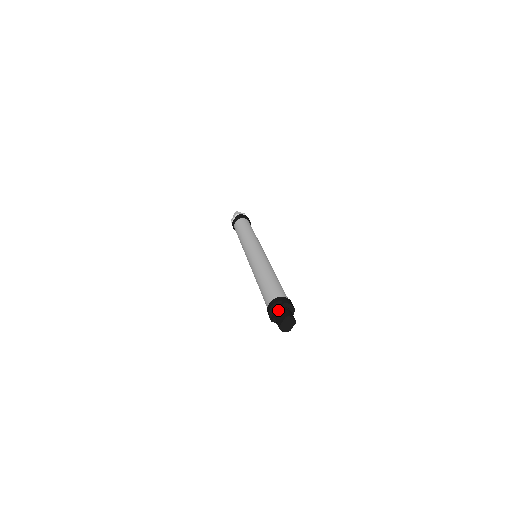
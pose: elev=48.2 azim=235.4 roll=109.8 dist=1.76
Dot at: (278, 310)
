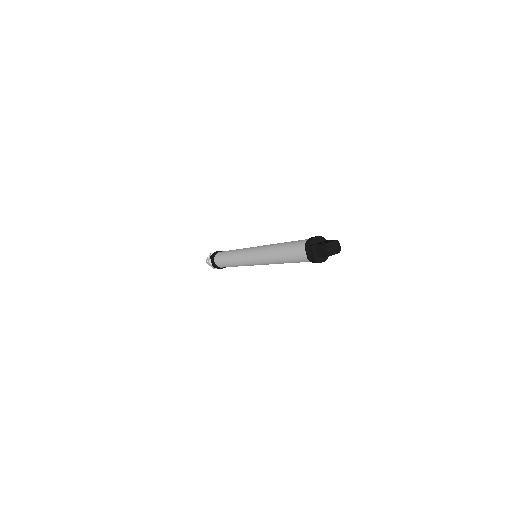
Dot at: (322, 242)
